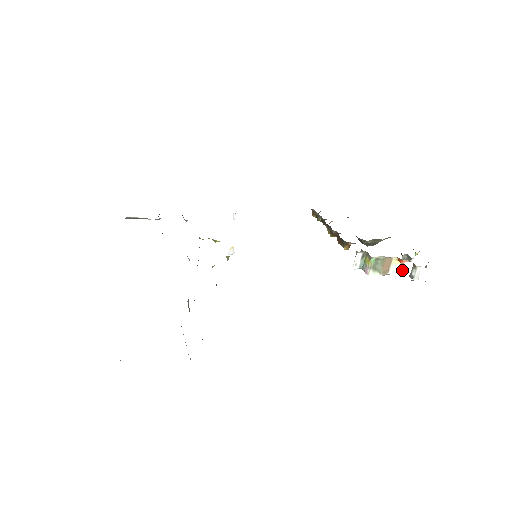
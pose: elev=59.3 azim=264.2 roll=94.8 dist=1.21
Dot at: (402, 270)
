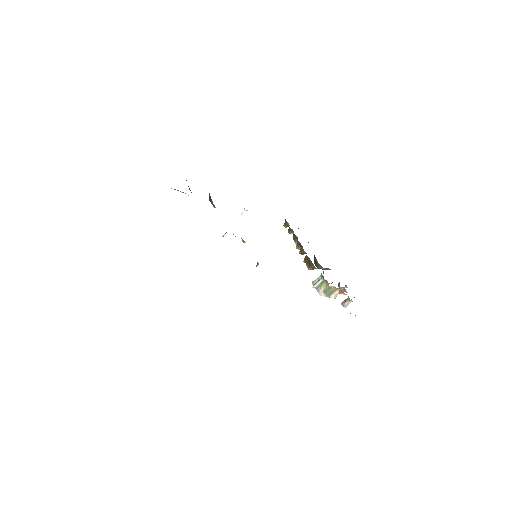
Dot at: (336, 296)
